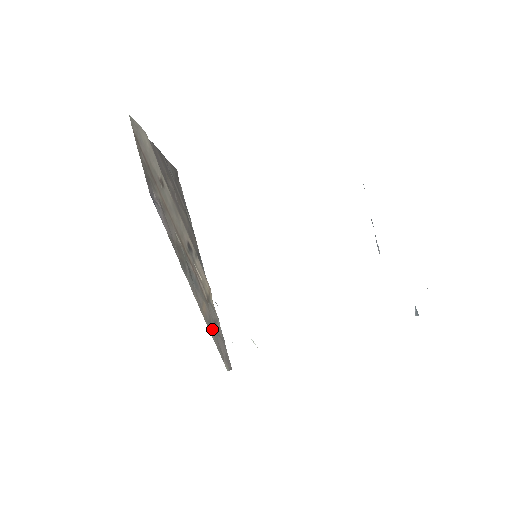
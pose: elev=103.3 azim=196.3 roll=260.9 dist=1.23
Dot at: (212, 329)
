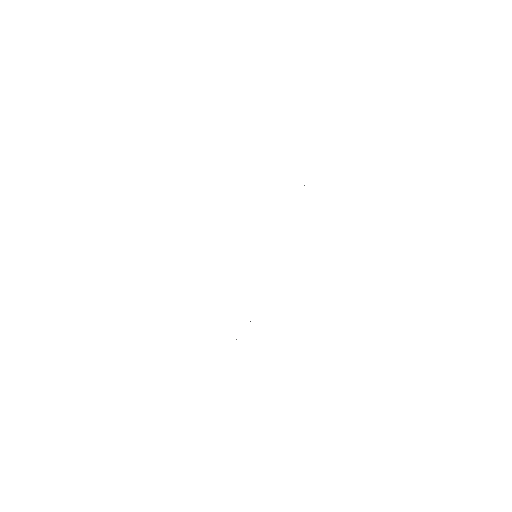
Dot at: occluded
